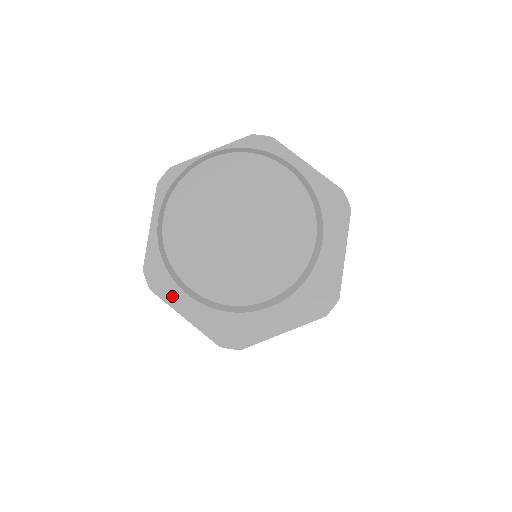
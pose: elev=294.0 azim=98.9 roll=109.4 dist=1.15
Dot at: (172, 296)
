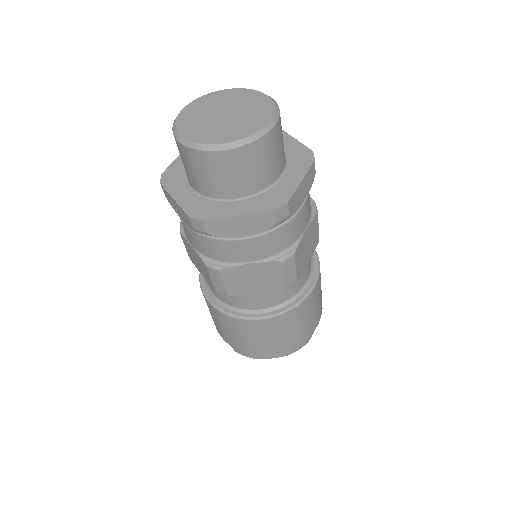
Dot at: (220, 213)
